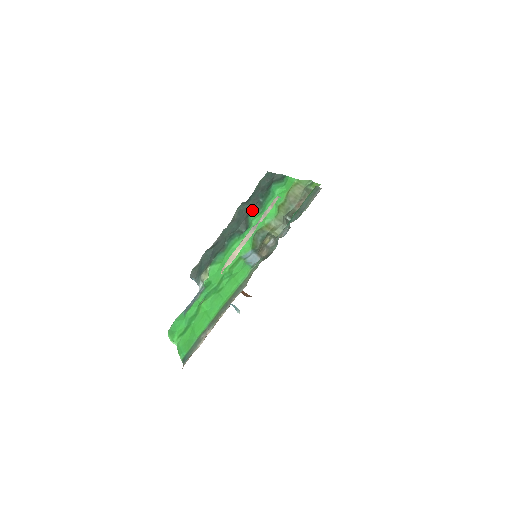
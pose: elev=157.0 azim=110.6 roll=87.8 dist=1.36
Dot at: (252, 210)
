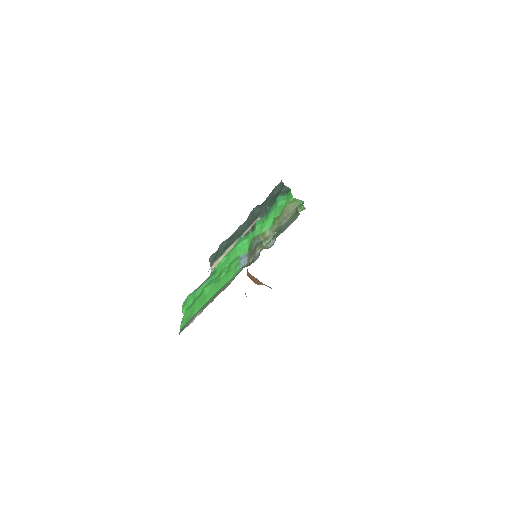
Dot at: (259, 216)
